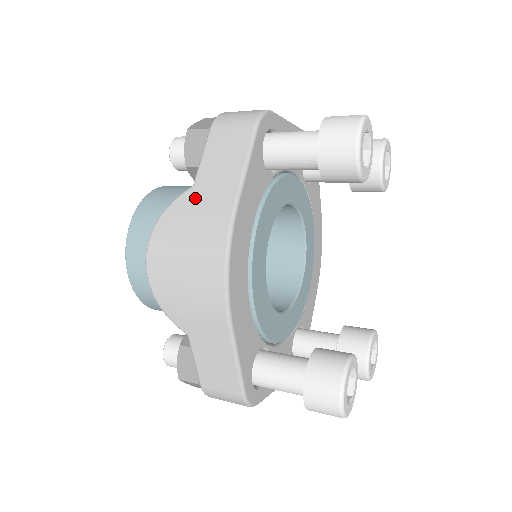
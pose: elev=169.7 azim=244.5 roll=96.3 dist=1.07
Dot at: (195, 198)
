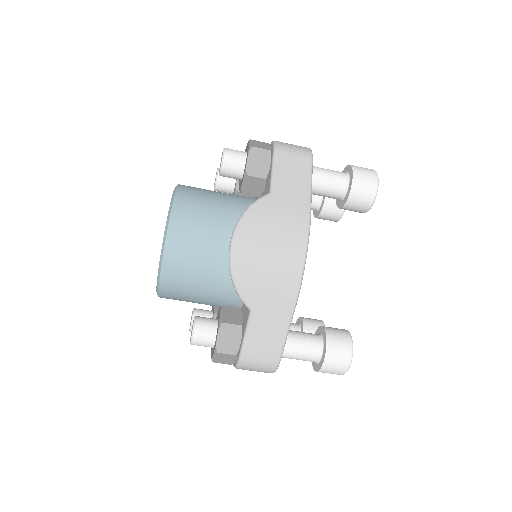
Dot at: (276, 202)
